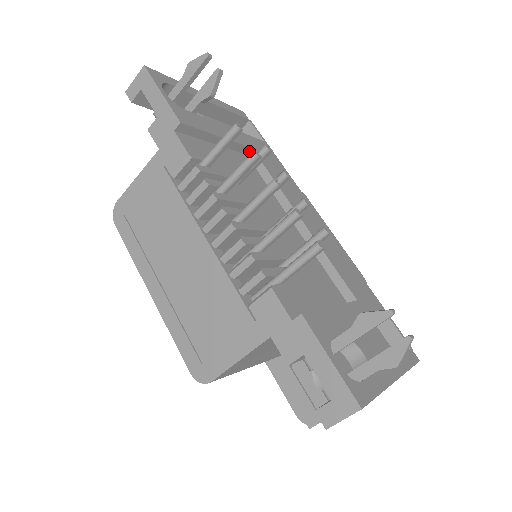
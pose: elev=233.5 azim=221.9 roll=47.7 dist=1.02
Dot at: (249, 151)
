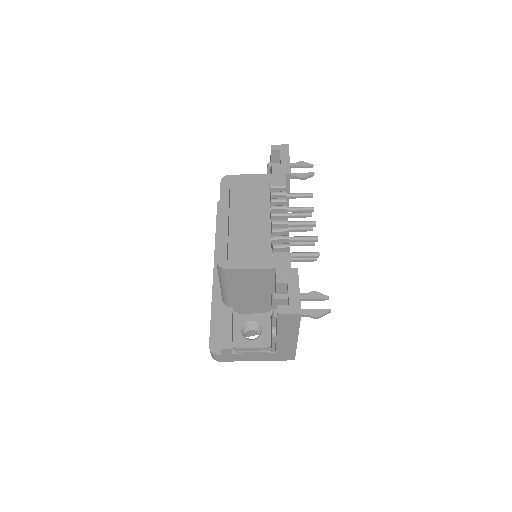
Dot at: occluded
